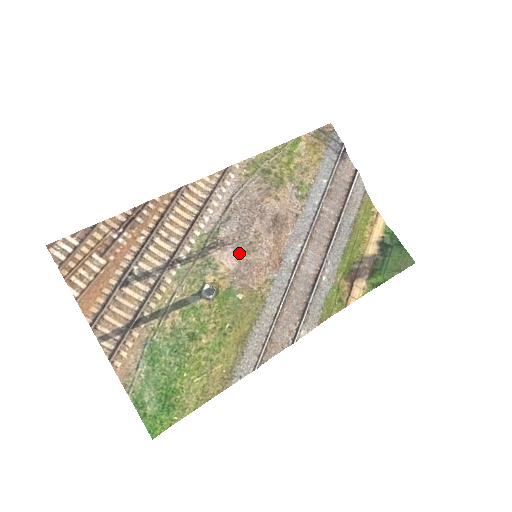
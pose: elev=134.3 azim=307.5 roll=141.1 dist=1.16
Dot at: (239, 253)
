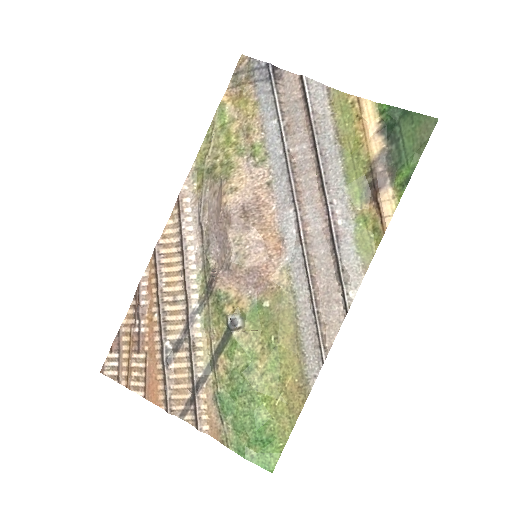
Dot at: (234, 270)
